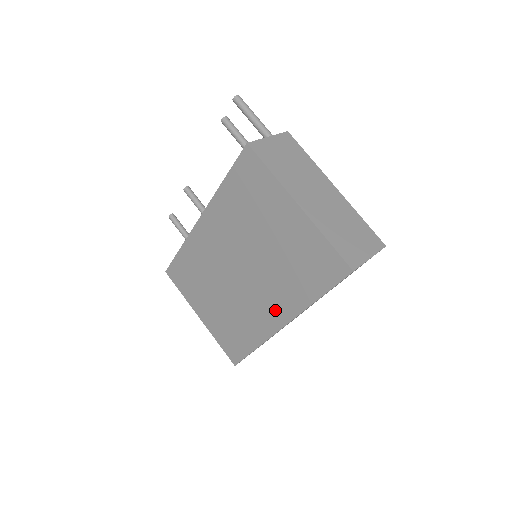
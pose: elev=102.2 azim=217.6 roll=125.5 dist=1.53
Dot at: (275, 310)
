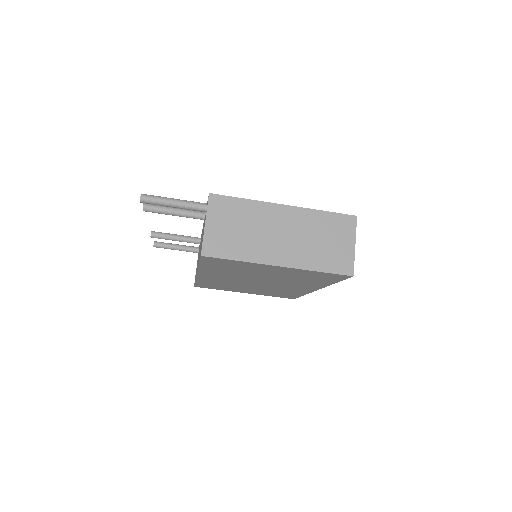
Dot at: occluded
